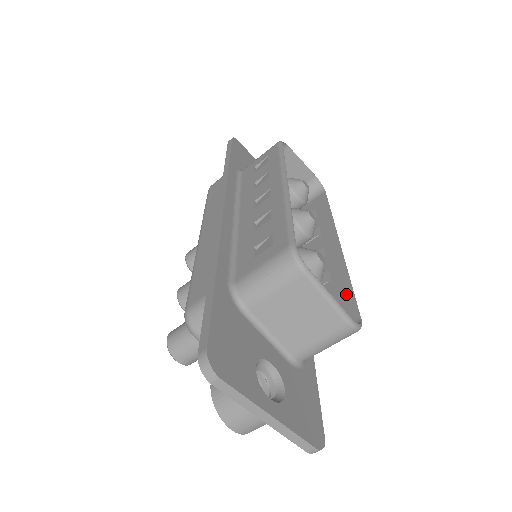
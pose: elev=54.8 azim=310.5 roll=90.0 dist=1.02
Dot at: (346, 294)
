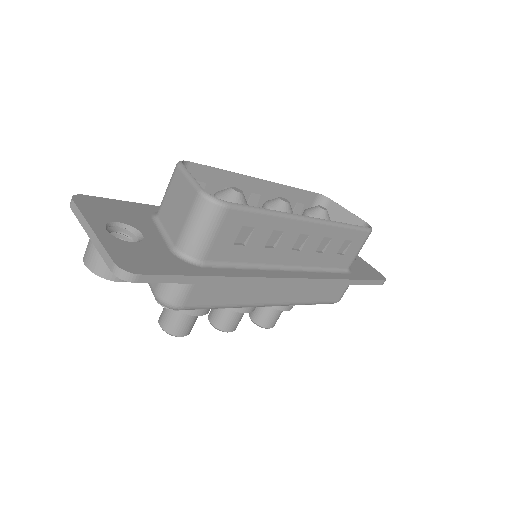
Dot at: (254, 214)
